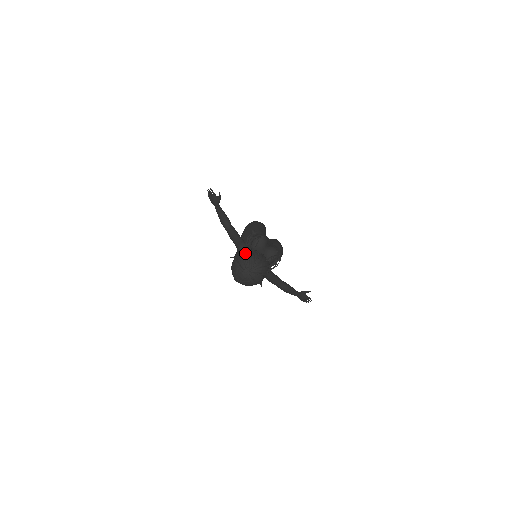
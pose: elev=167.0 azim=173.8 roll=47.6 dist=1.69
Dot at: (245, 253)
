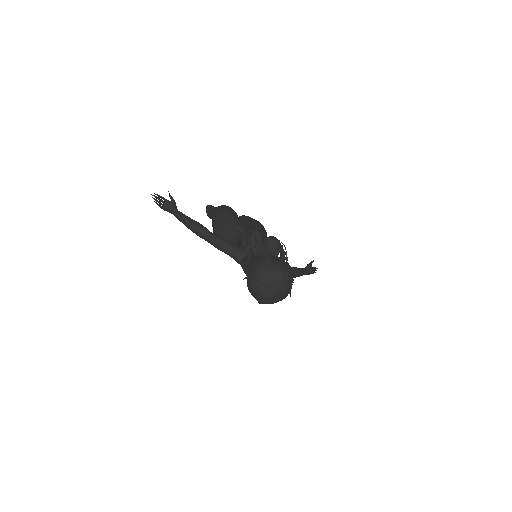
Dot at: (262, 268)
